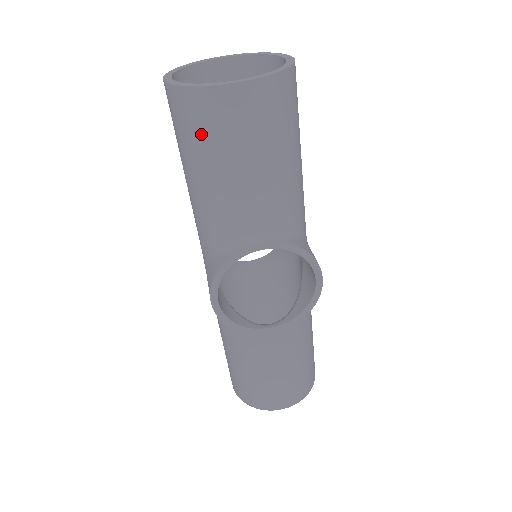
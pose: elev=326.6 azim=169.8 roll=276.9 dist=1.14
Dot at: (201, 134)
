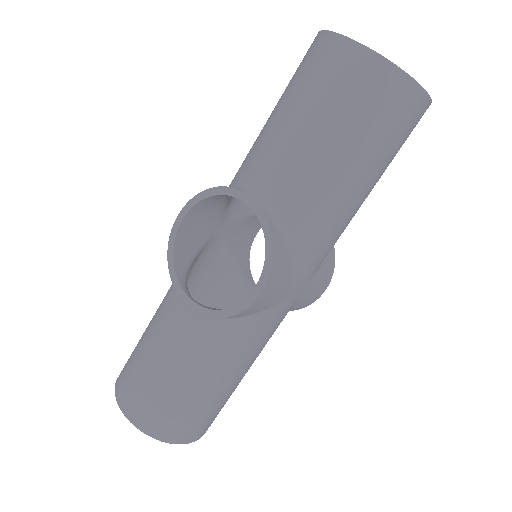
Dot at: (298, 73)
